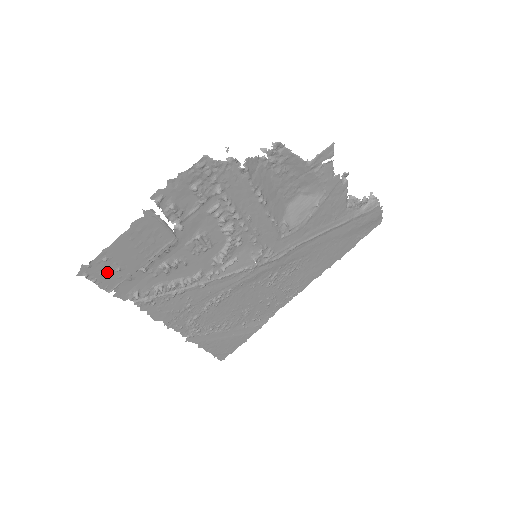
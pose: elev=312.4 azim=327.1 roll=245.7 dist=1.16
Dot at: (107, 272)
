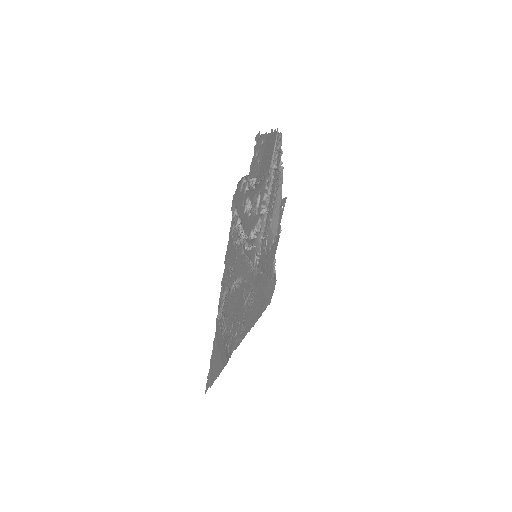
Dot at: (257, 156)
